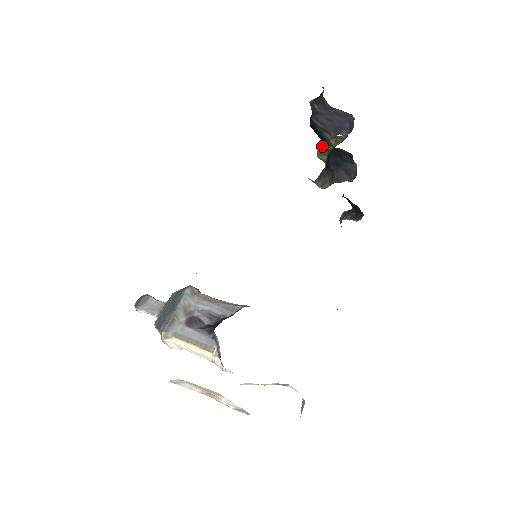
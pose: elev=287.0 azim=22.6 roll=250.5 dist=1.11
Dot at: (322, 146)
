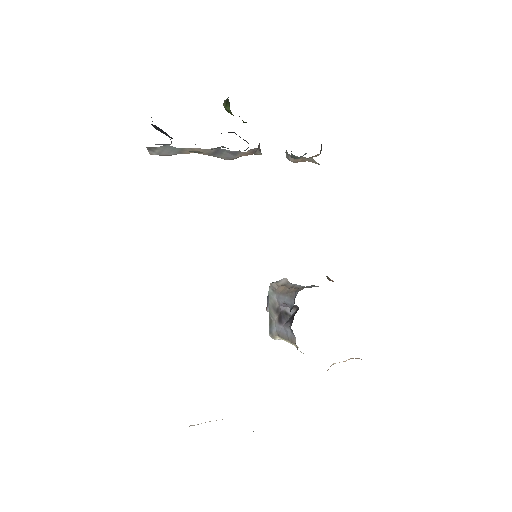
Dot at: occluded
